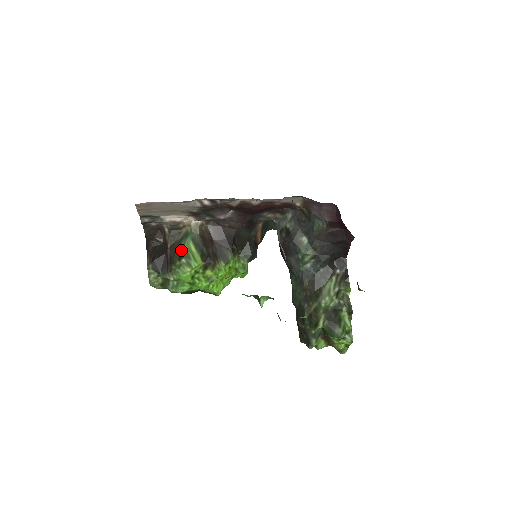
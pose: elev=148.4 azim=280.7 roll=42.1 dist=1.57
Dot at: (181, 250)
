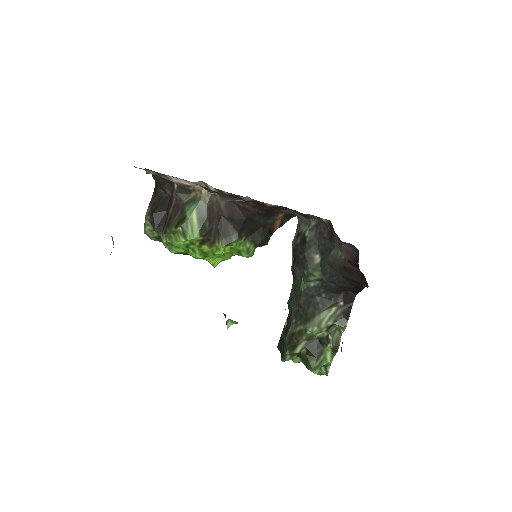
Dot at: (182, 215)
